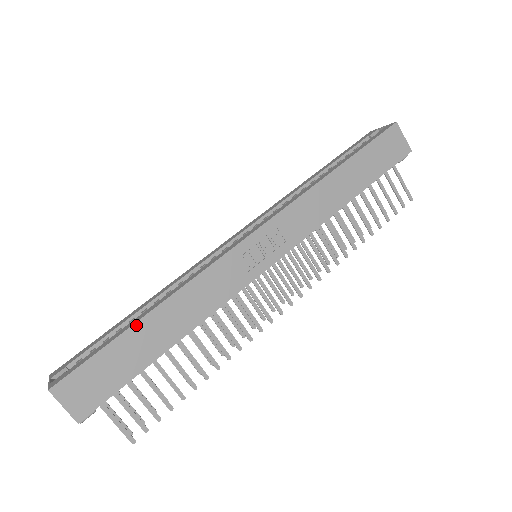
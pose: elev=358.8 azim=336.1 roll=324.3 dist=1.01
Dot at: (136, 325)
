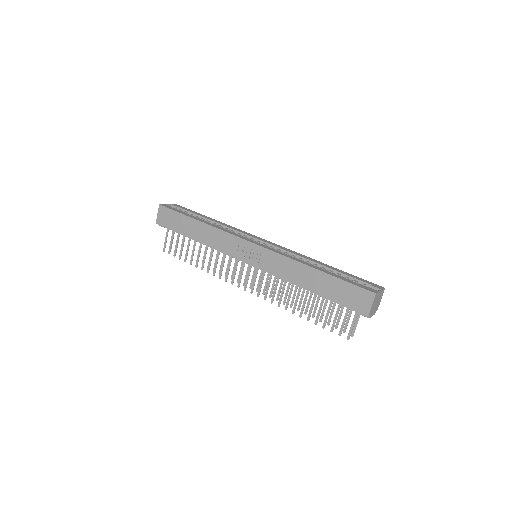
Dot at: (192, 219)
